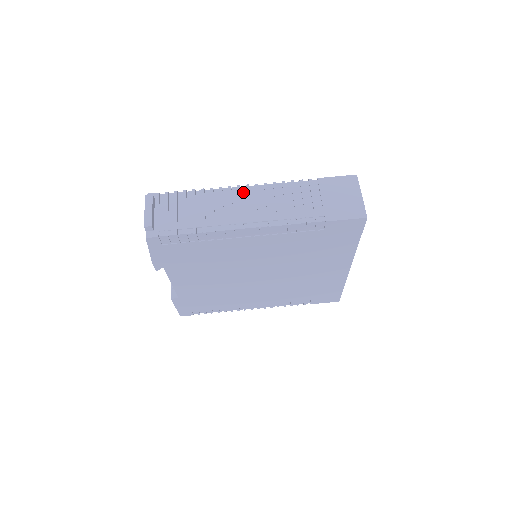
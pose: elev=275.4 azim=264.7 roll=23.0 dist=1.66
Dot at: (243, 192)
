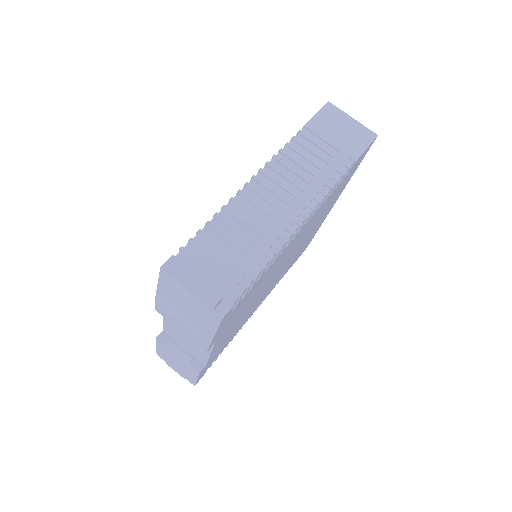
Dot at: (257, 187)
